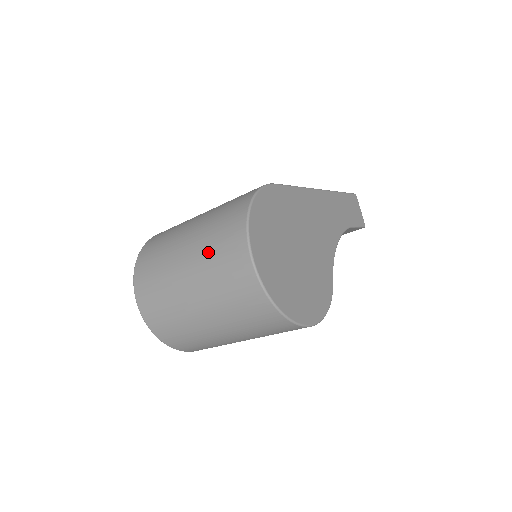
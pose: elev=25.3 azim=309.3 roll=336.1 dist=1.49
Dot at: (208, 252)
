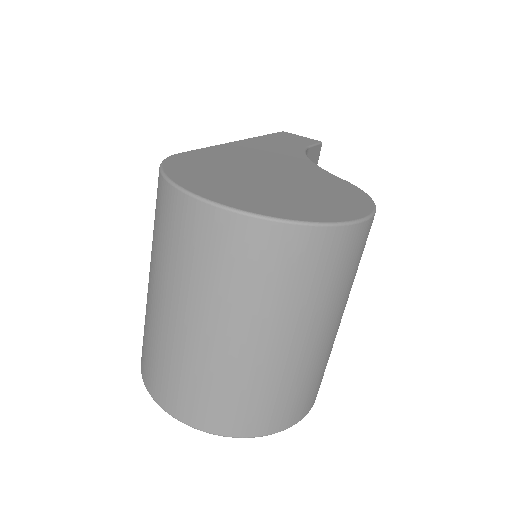
Dot at: (179, 269)
